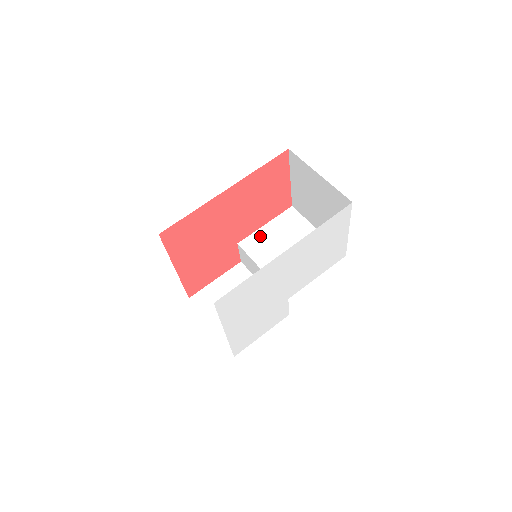
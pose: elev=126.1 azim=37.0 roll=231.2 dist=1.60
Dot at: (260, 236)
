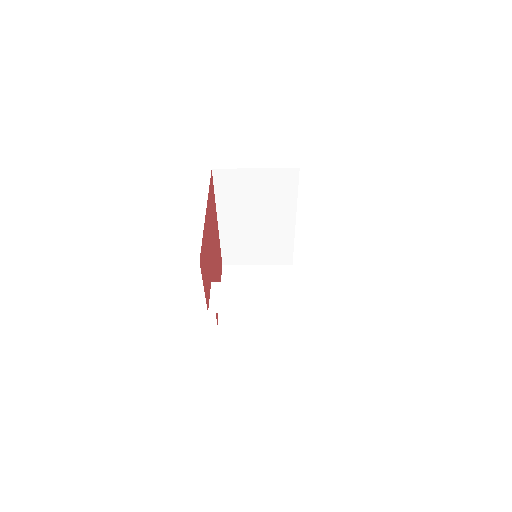
Dot at: occluded
